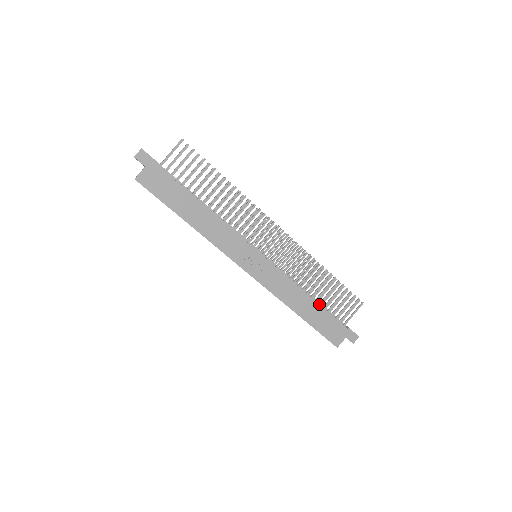
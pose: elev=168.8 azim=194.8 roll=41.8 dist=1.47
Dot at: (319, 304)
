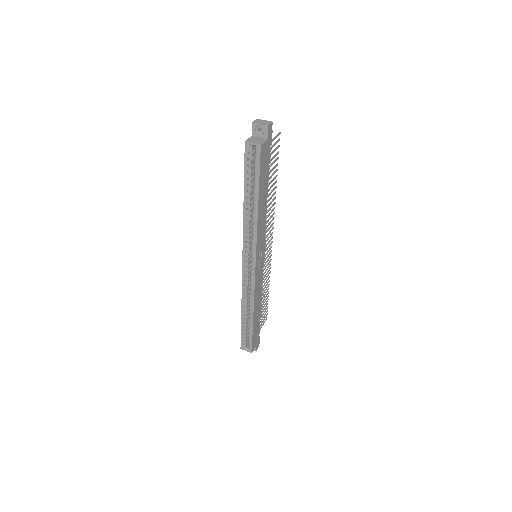
Dot at: occluded
